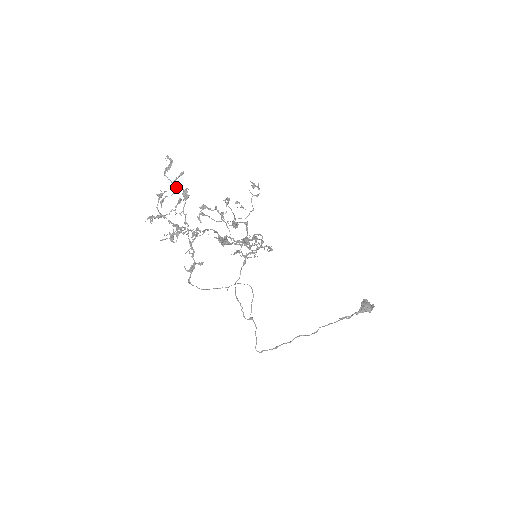
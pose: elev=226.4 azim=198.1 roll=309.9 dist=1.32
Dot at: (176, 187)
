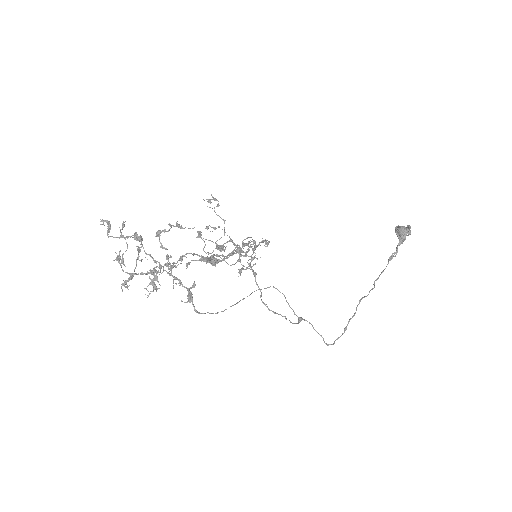
Dot at: (125, 238)
